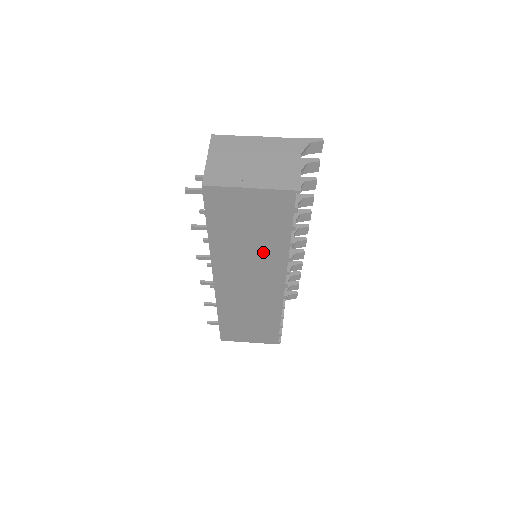
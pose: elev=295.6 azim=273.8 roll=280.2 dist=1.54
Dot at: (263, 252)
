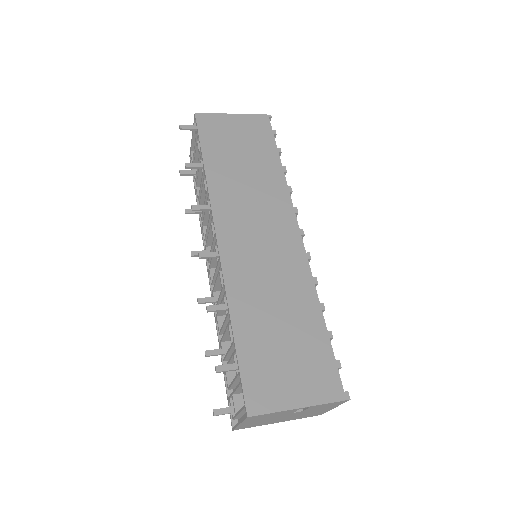
Dot at: (261, 181)
